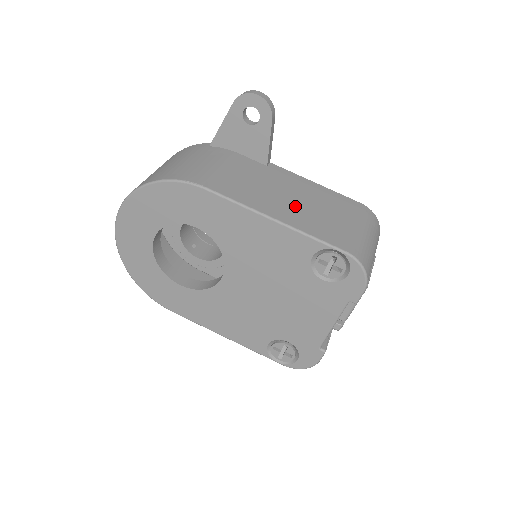
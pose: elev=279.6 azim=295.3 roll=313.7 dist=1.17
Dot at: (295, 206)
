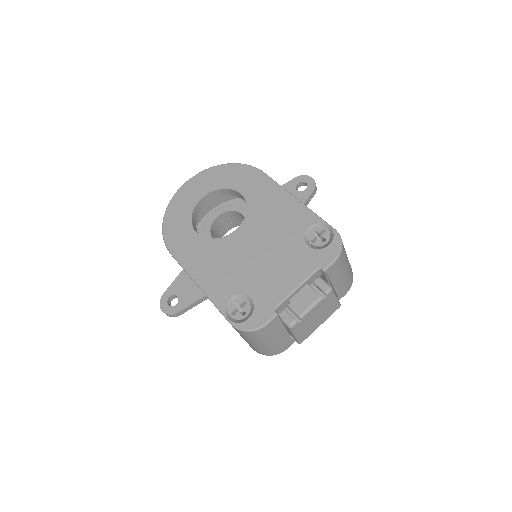
Dot at: occluded
